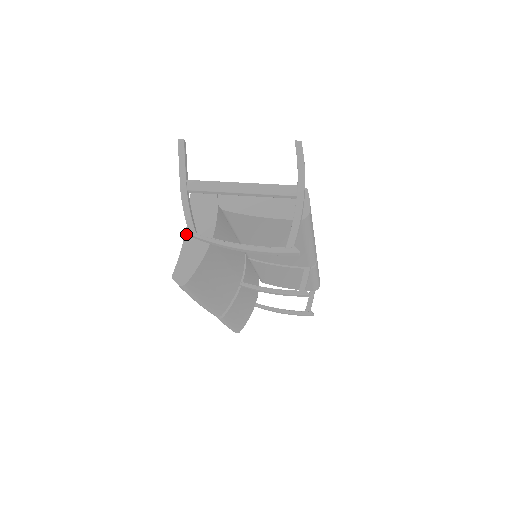
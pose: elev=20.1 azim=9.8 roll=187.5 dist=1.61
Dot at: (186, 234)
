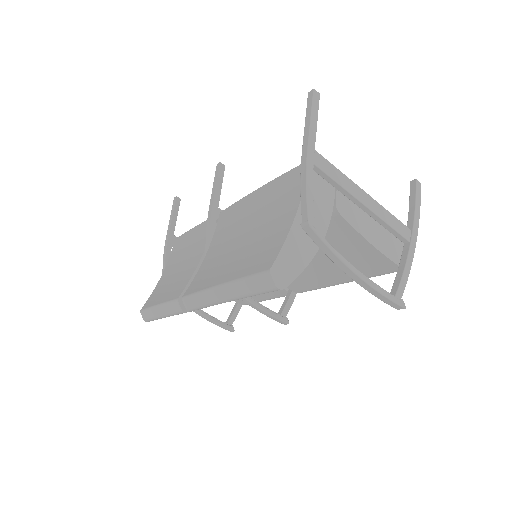
Dot at: (296, 219)
